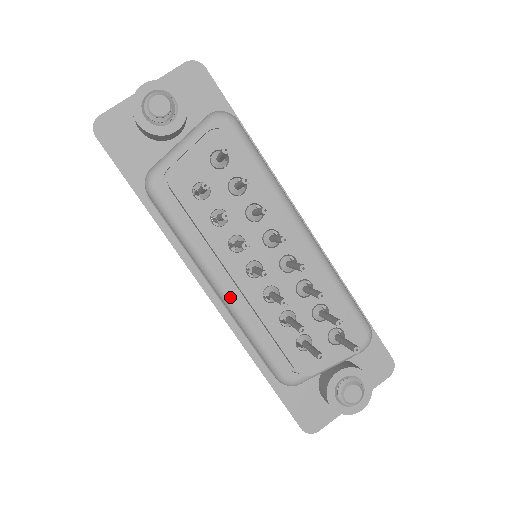
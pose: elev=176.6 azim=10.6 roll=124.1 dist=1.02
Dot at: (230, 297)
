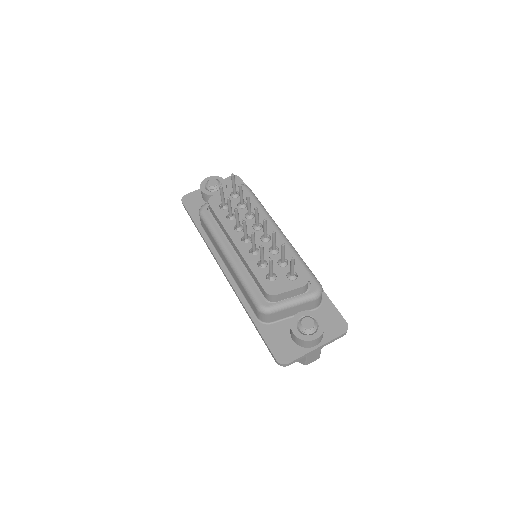
Dot at: (233, 259)
